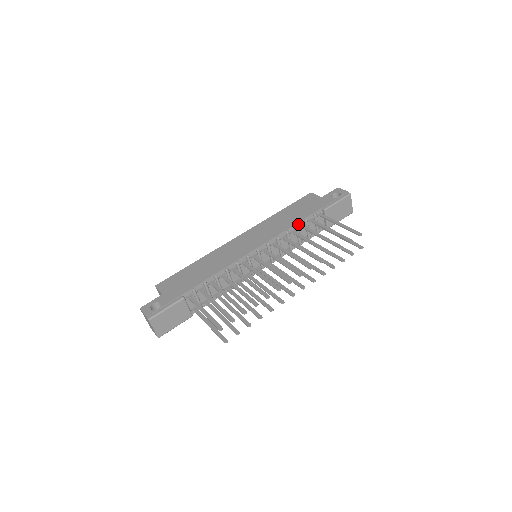
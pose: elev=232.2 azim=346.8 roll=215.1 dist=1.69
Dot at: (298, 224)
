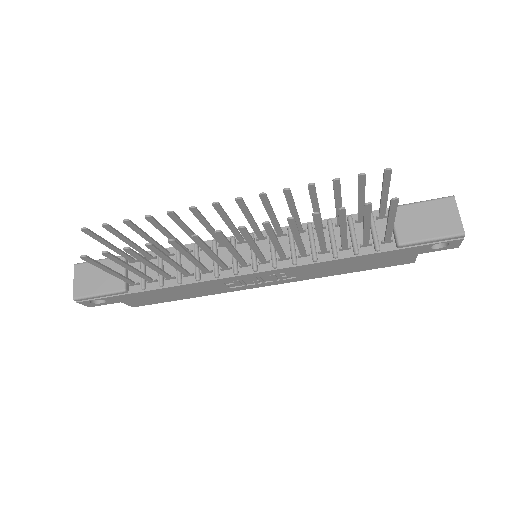
Dot at: (334, 221)
